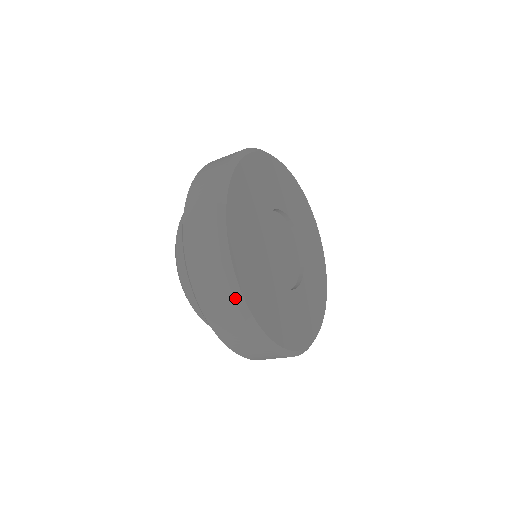
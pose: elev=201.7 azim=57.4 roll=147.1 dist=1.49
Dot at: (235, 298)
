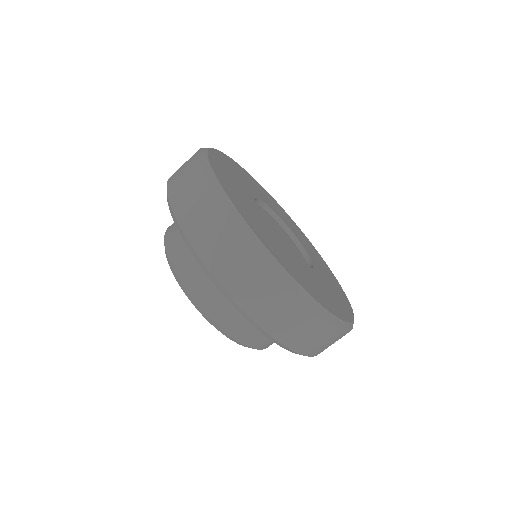
Dot at: (199, 153)
